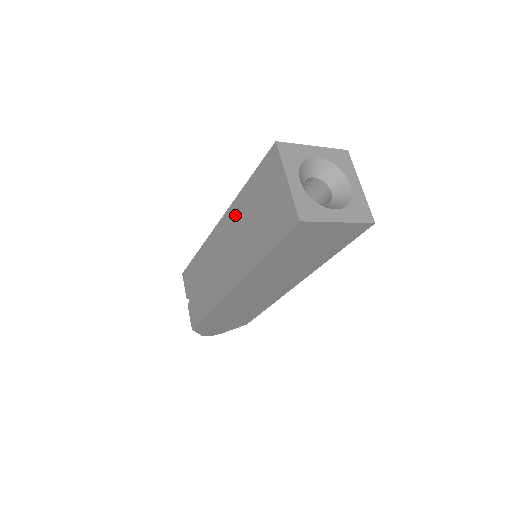
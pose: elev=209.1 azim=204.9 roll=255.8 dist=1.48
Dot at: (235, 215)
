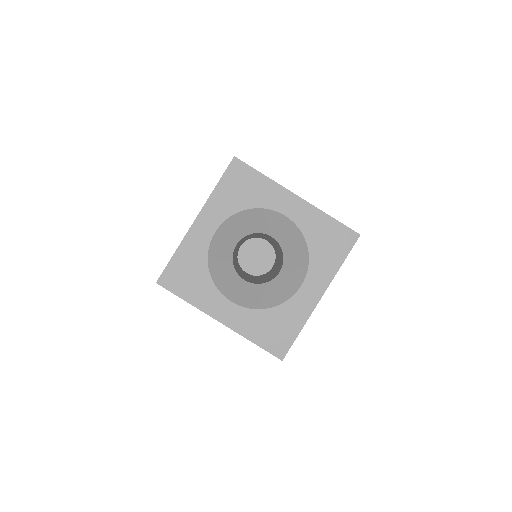
Dot at: occluded
